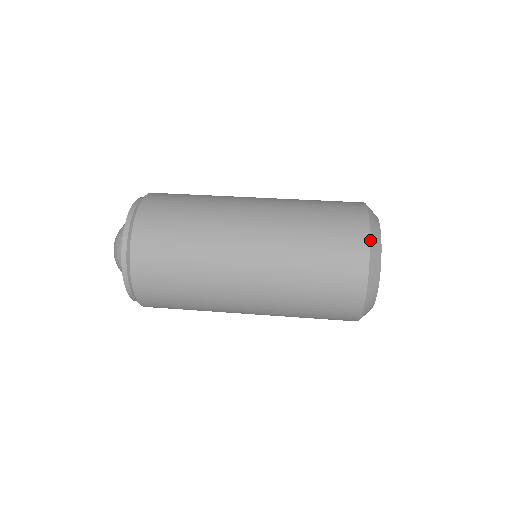
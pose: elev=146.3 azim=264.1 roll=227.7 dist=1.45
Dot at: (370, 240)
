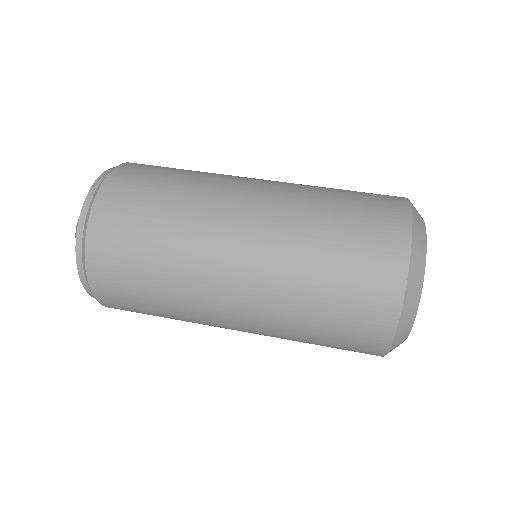
Dot at: (412, 222)
